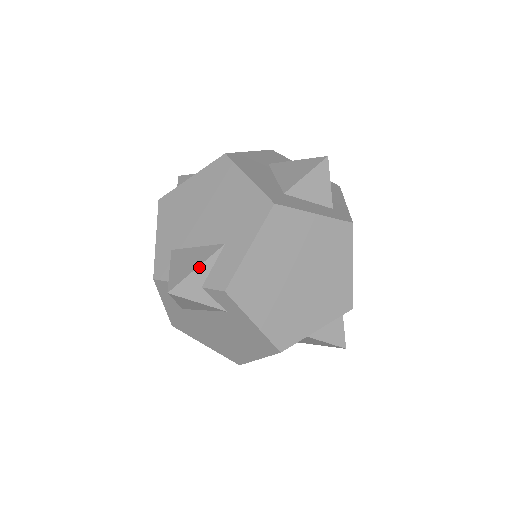
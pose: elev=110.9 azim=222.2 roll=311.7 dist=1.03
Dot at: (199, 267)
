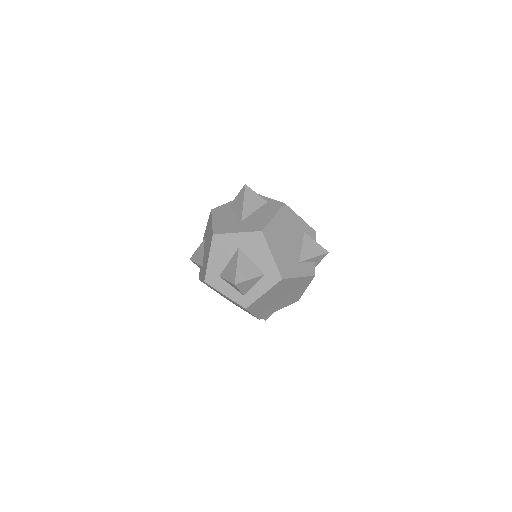
Dot at: (197, 263)
